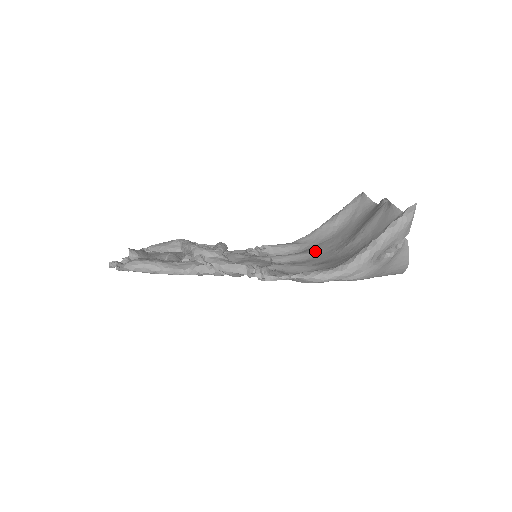
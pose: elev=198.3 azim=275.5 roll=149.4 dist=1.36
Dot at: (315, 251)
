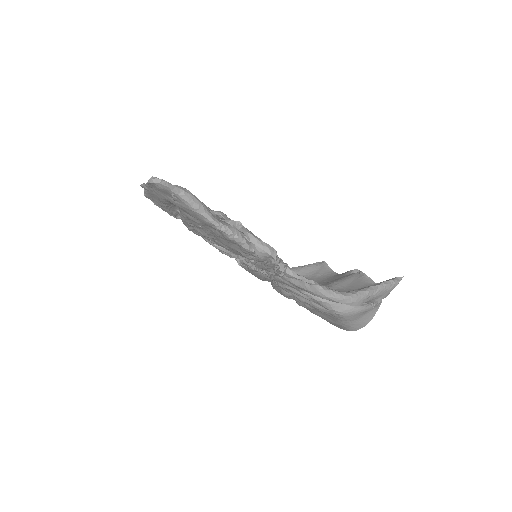
Dot at: occluded
